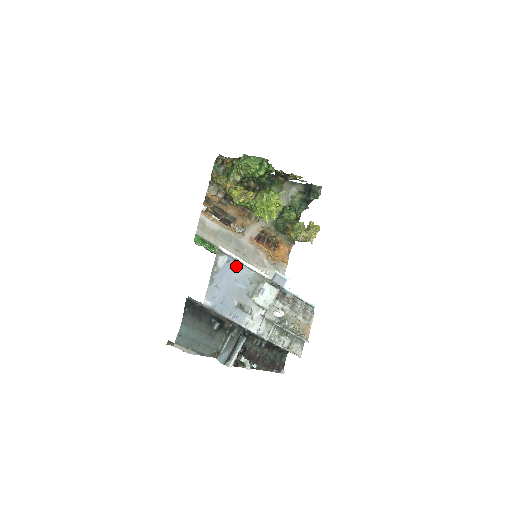
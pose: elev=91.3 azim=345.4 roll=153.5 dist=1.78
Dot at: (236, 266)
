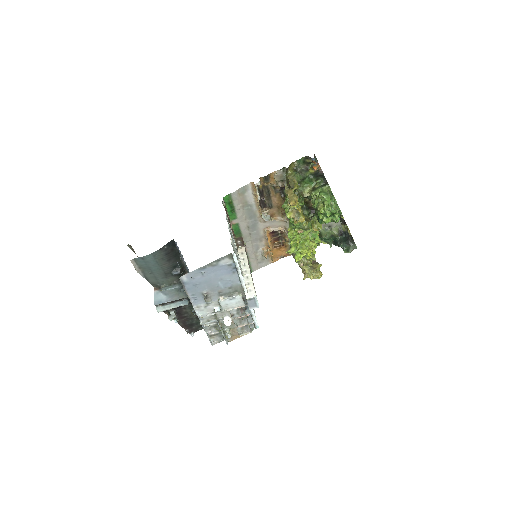
Dot at: (232, 271)
